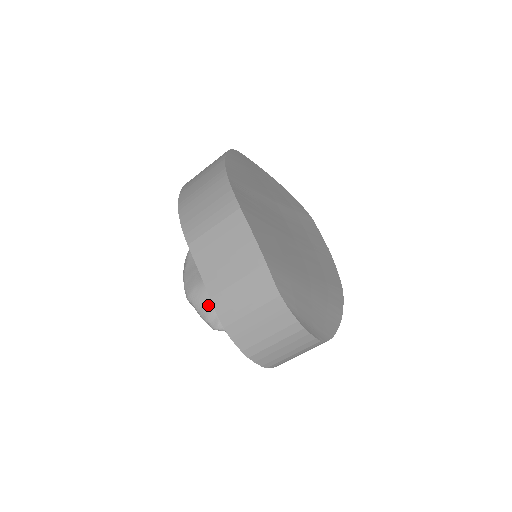
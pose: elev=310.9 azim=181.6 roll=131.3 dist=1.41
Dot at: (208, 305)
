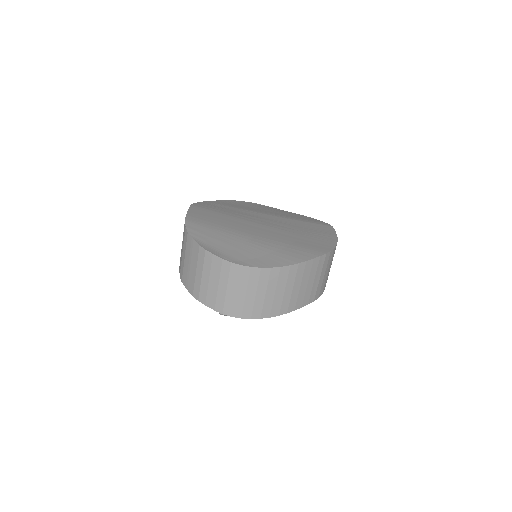
Dot at: occluded
